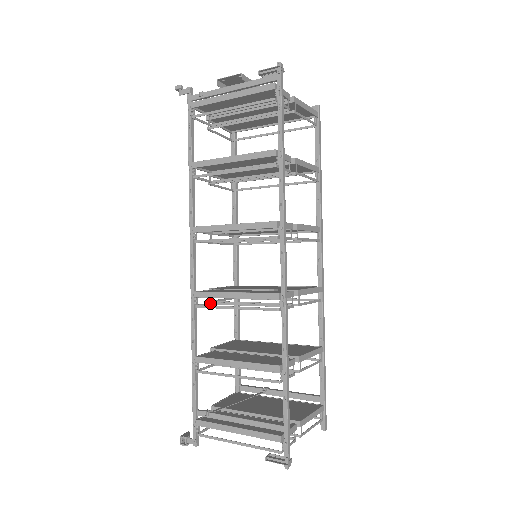
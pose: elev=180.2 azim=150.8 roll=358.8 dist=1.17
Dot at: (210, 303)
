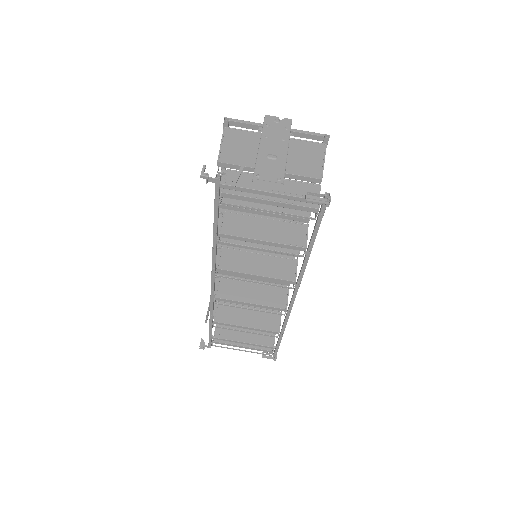
Dot at: occluded
